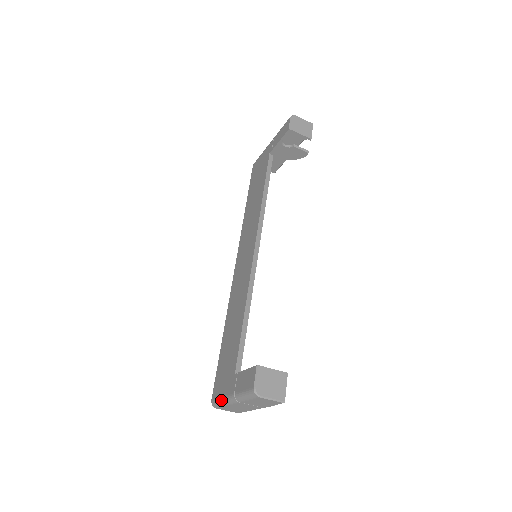
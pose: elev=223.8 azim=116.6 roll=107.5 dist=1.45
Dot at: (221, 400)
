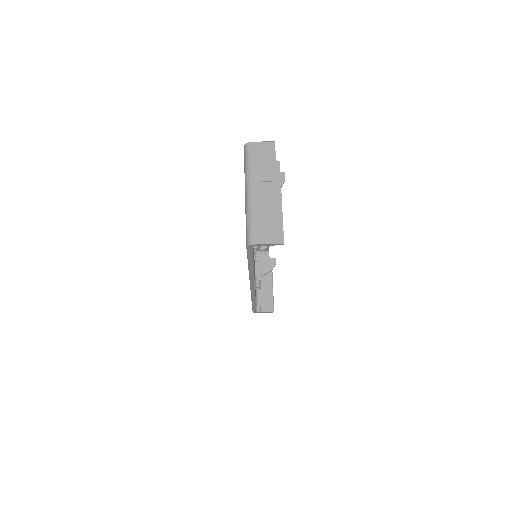
Dot at: (246, 216)
